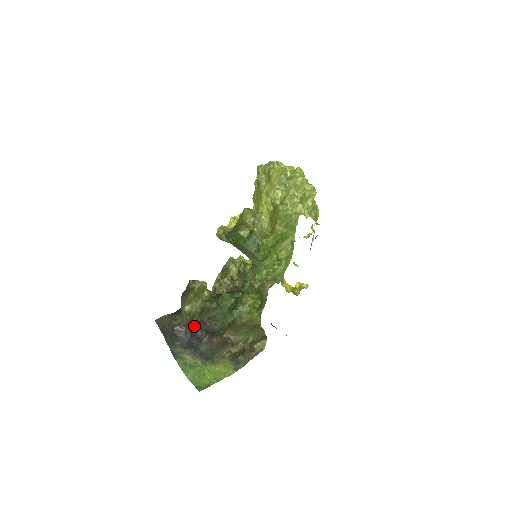
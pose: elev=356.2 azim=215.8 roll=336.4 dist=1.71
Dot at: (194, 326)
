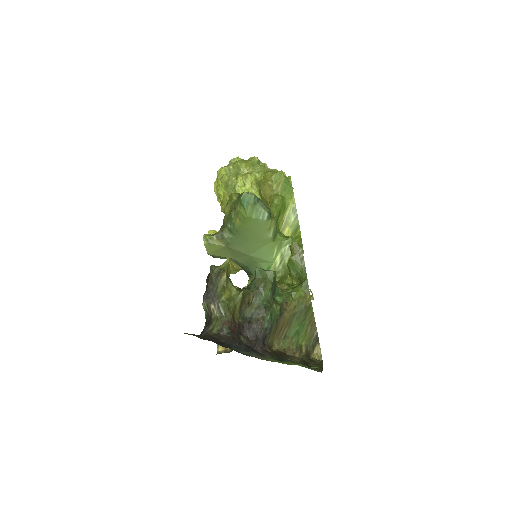
Dot at: (237, 334)
